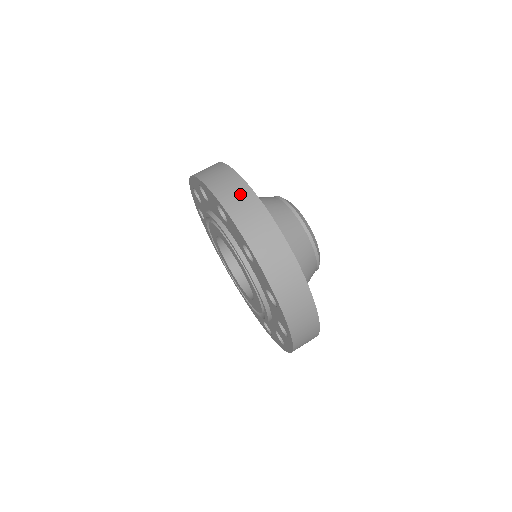
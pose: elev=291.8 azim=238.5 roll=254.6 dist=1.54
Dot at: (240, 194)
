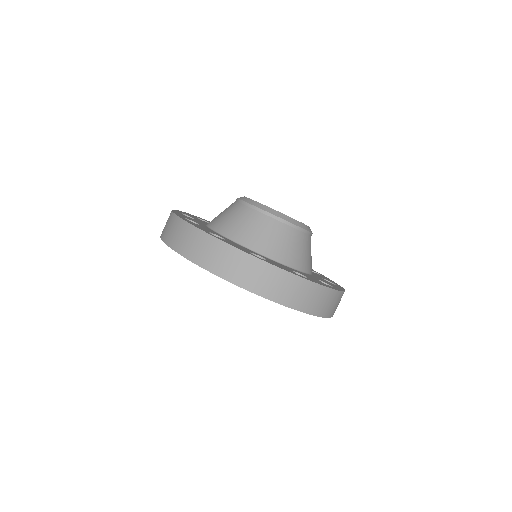
Dot at: (258, 272)
